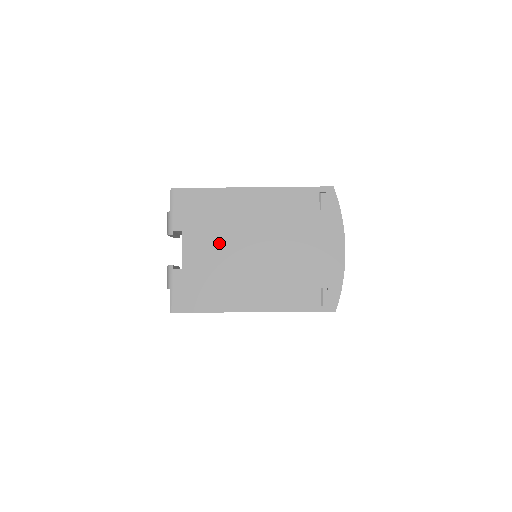
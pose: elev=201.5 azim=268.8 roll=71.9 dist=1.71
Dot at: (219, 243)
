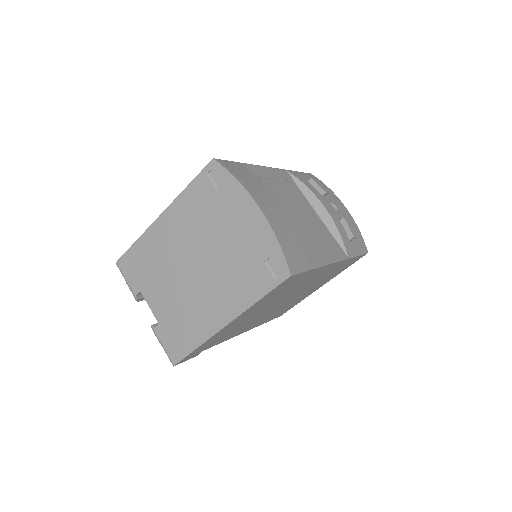
Dot at: (168, 282)
